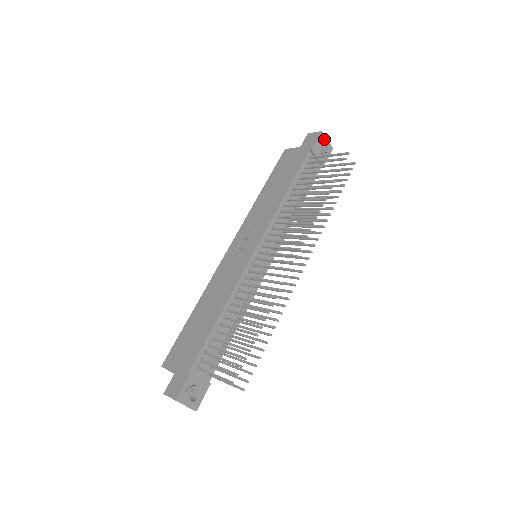
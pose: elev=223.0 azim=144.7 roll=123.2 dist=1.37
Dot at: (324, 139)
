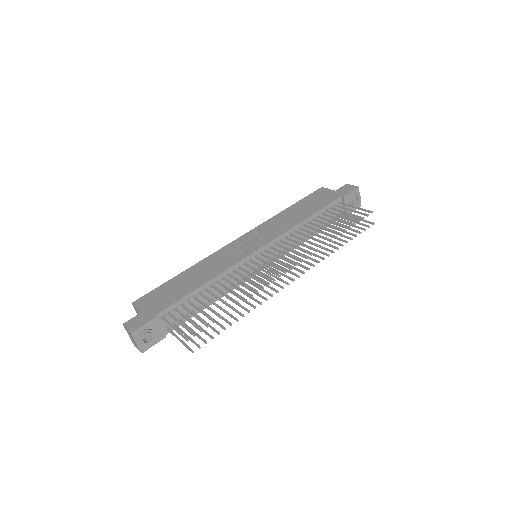
Dot at: (358, 194)
